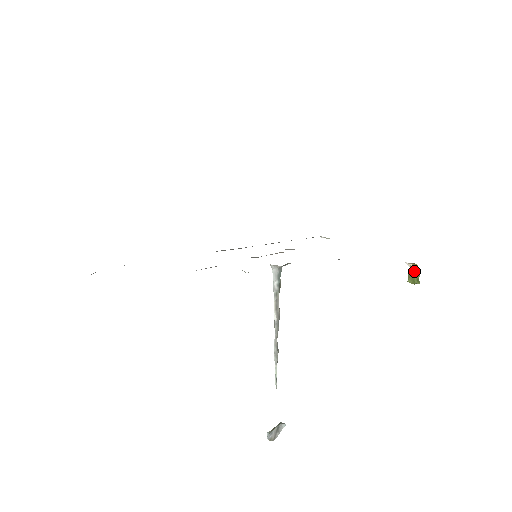
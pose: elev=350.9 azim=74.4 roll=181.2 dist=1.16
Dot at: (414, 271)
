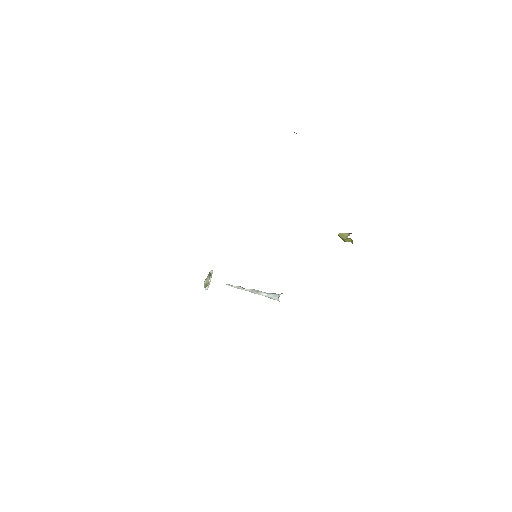
Dot at: (347, 239)
